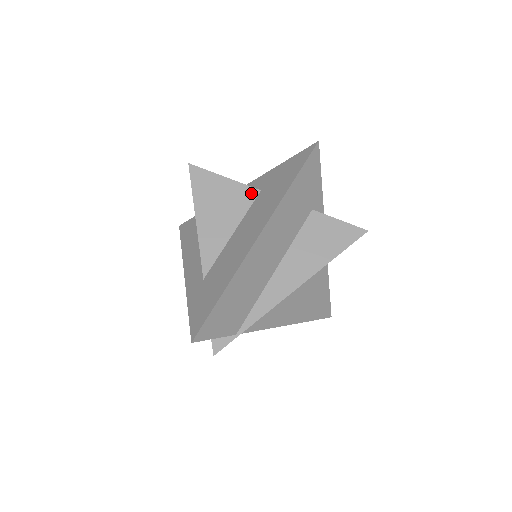
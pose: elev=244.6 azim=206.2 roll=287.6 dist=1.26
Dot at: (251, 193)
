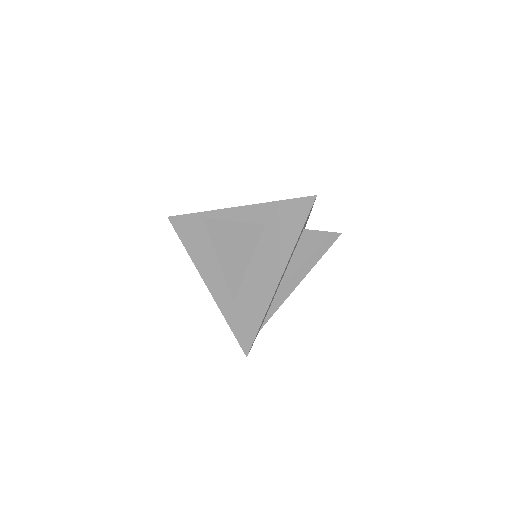
Dot at: (258, 229)
